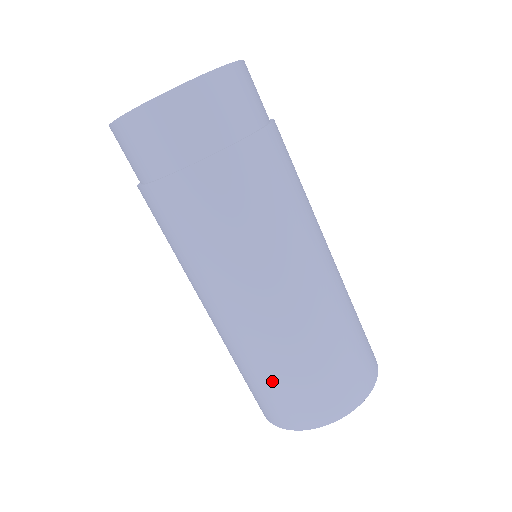
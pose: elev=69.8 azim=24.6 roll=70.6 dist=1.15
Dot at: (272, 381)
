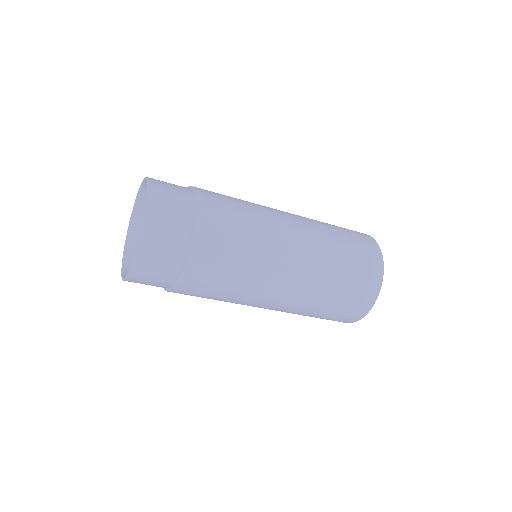
Dot at: occluded
